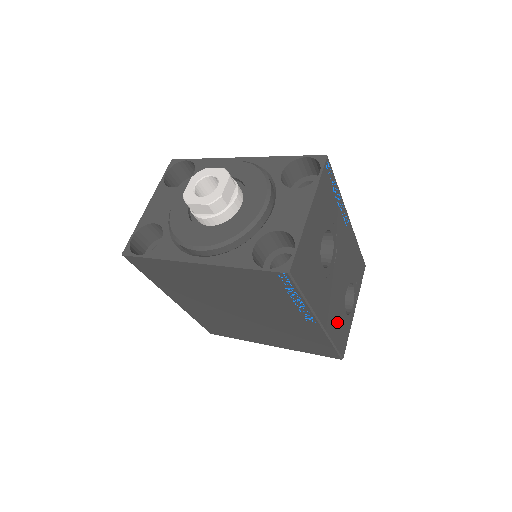
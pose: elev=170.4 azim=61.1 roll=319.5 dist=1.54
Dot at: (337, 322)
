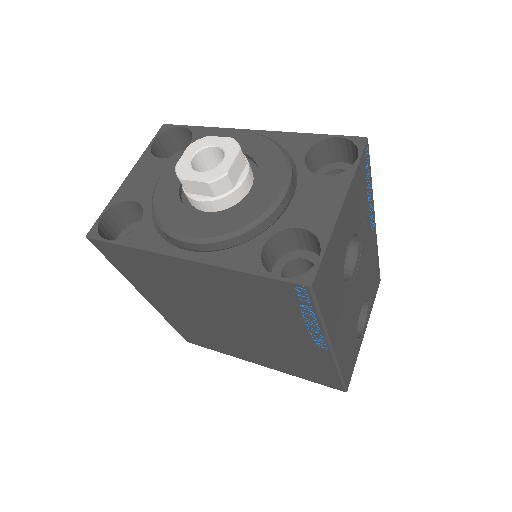
Dot at: (348, 348)
